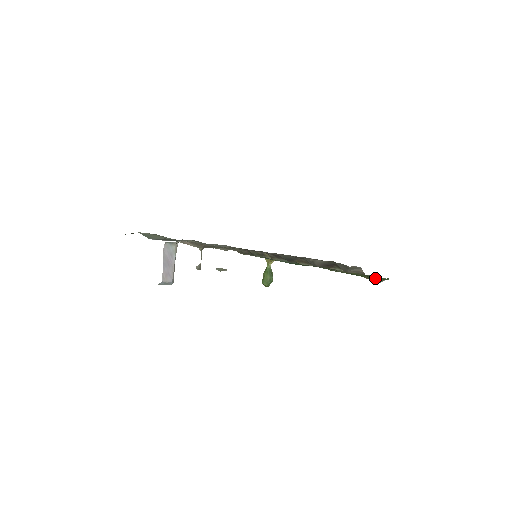
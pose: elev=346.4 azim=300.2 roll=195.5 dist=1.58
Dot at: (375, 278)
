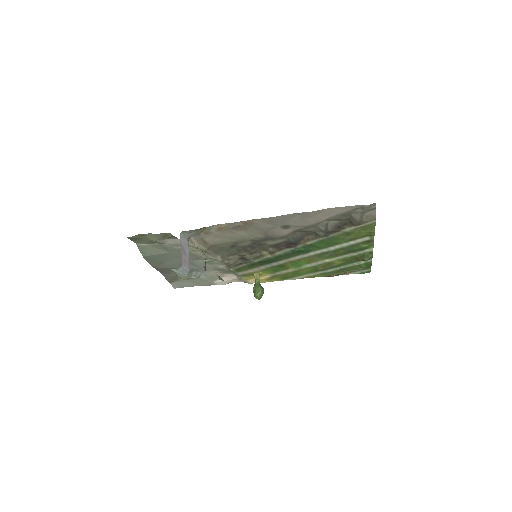
Dot at: (366, 253)
